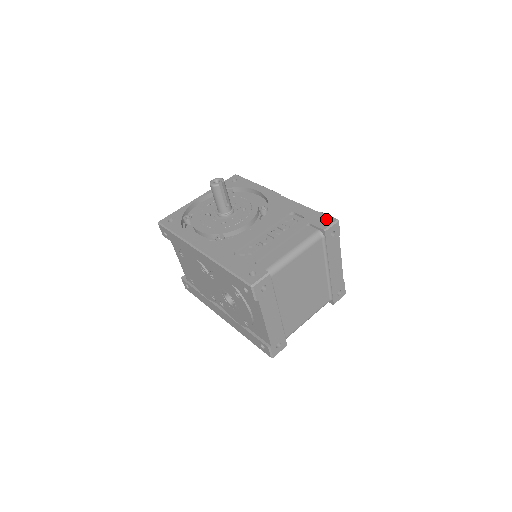
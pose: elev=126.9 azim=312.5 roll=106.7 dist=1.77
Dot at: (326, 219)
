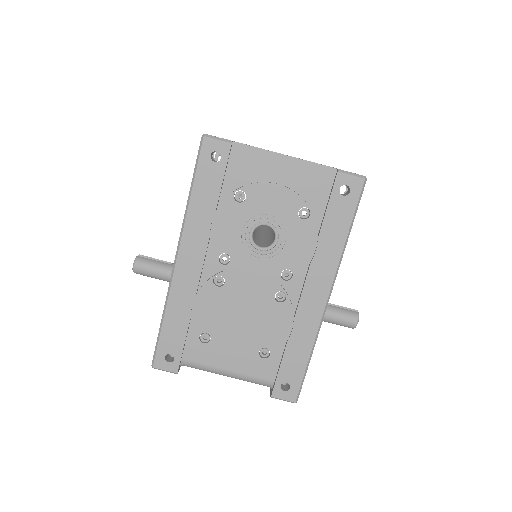
Dot at: occluded
